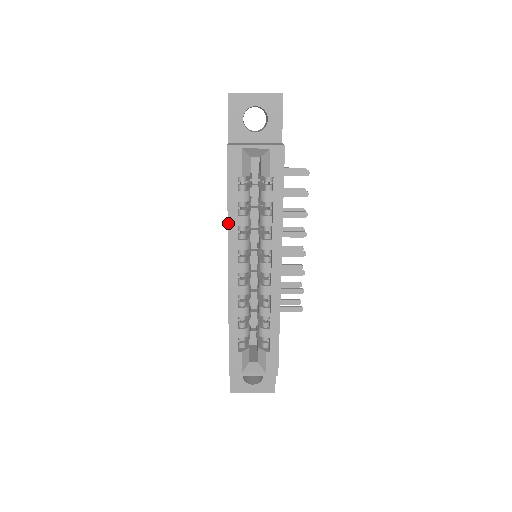
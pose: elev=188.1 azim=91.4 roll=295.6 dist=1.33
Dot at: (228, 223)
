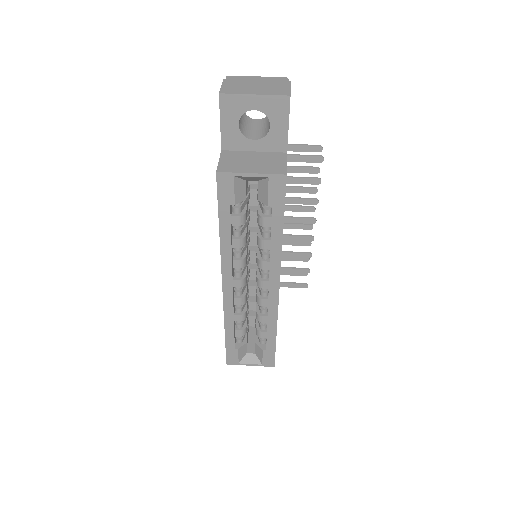
Dot at: (221, 247)
